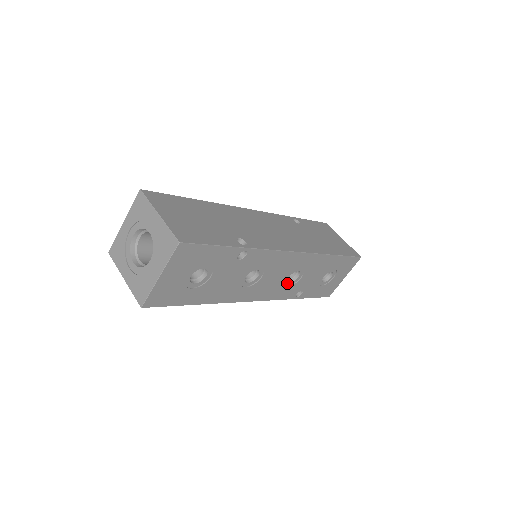
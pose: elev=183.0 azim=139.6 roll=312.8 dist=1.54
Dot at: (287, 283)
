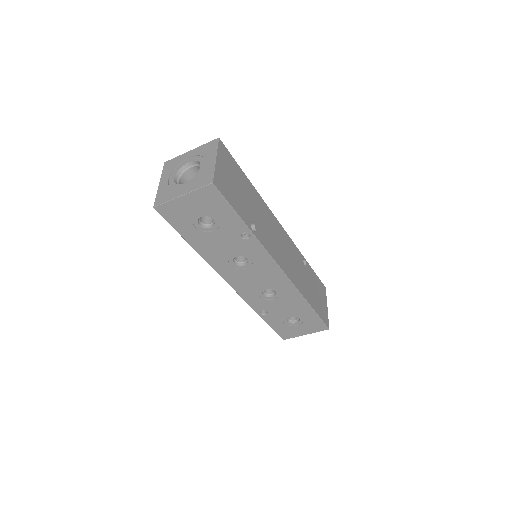
Dot at: (261, 293)
